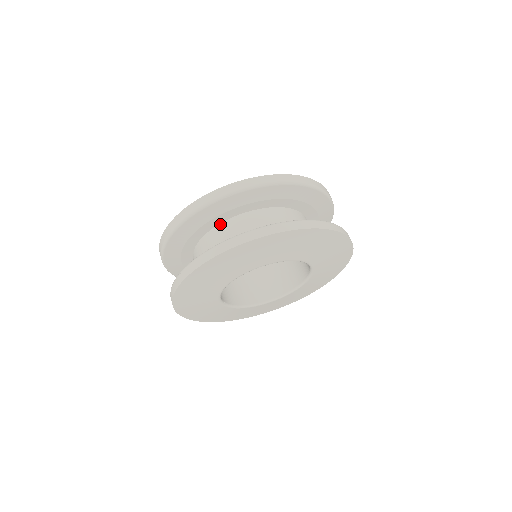
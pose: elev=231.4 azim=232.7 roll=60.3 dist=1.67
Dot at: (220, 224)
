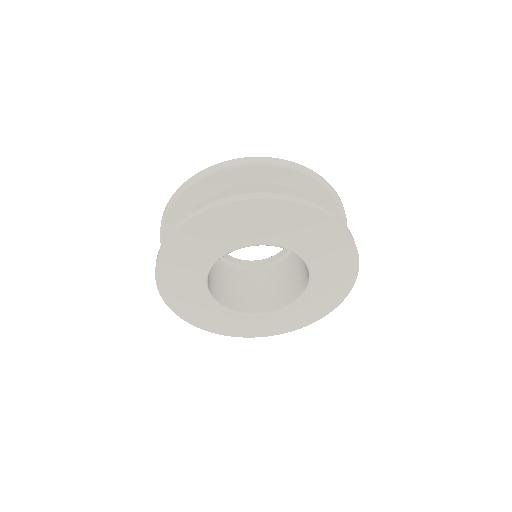
Dot at: occluded
